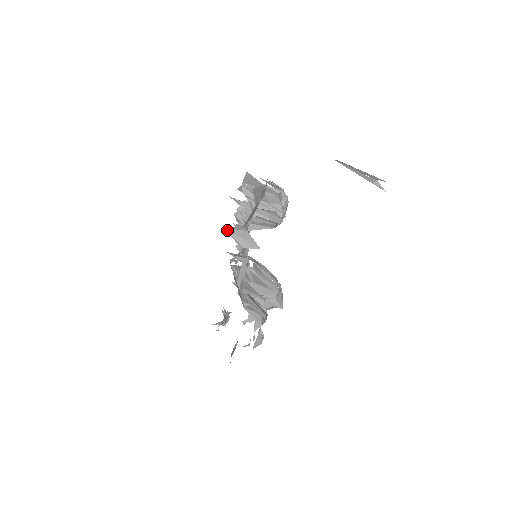
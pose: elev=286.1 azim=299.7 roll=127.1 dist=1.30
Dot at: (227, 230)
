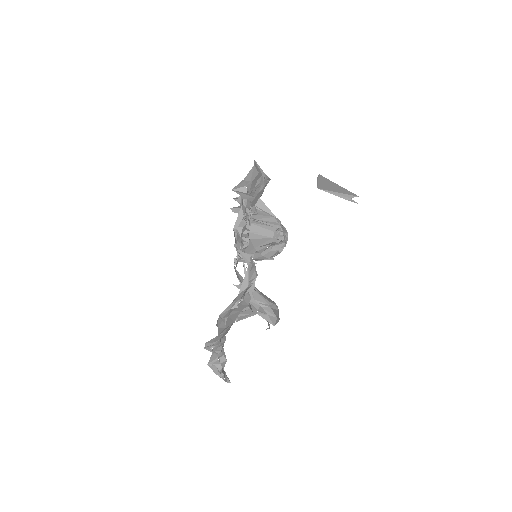
Dot at: (233, 190)
